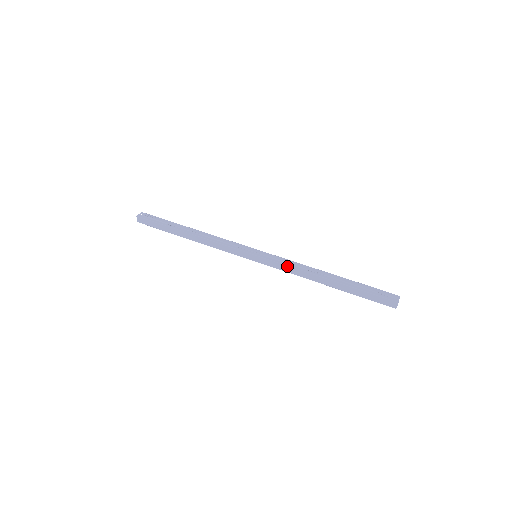
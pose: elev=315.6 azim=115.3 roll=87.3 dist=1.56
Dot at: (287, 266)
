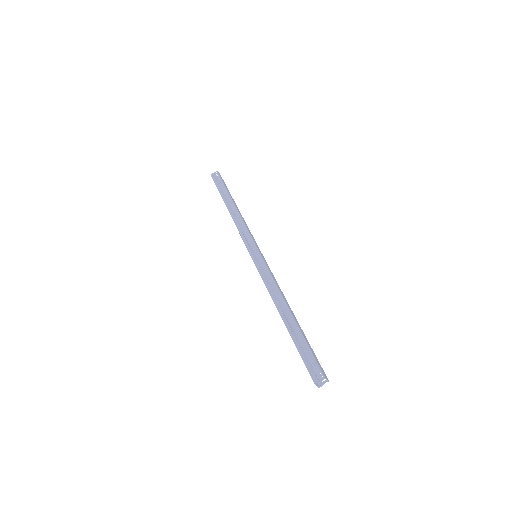
Dot at: (264, 282)
